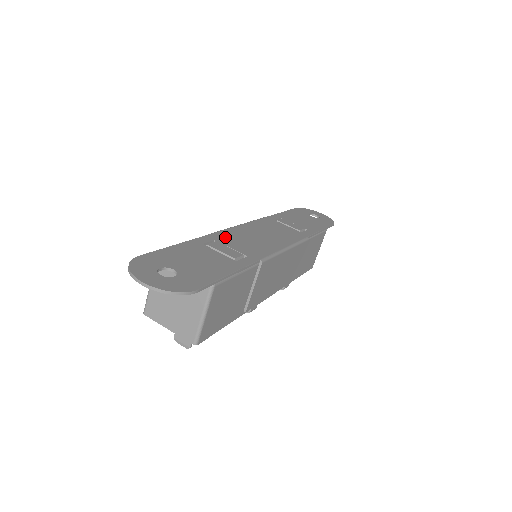
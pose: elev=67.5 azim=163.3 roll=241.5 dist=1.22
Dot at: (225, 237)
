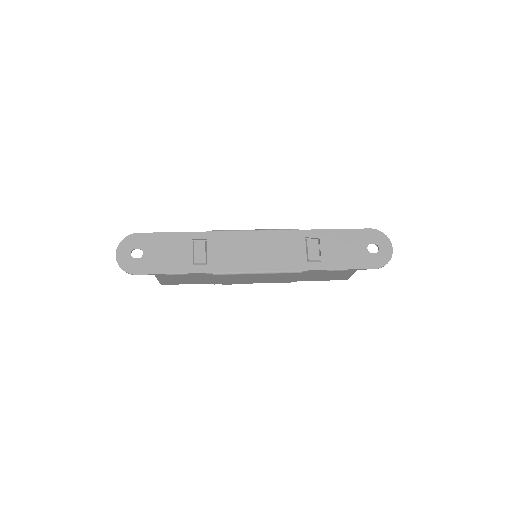
Dot at: (220, 239)
